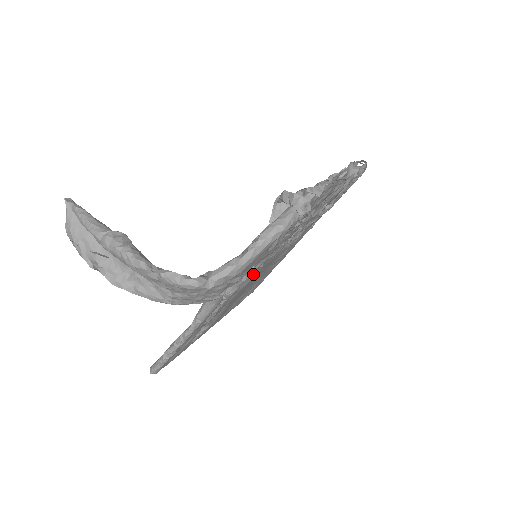
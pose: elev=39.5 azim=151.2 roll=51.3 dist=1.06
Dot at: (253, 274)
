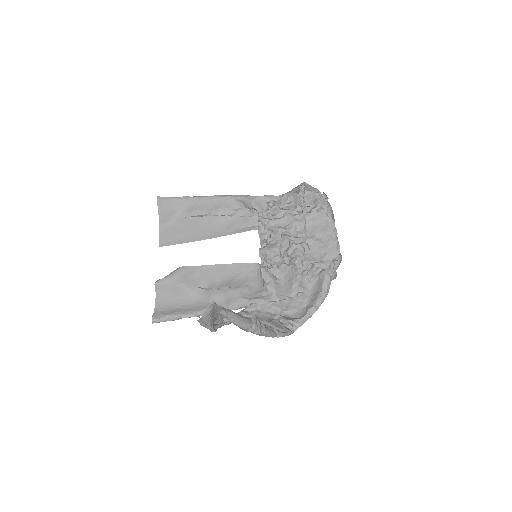
Dot at: occluded
